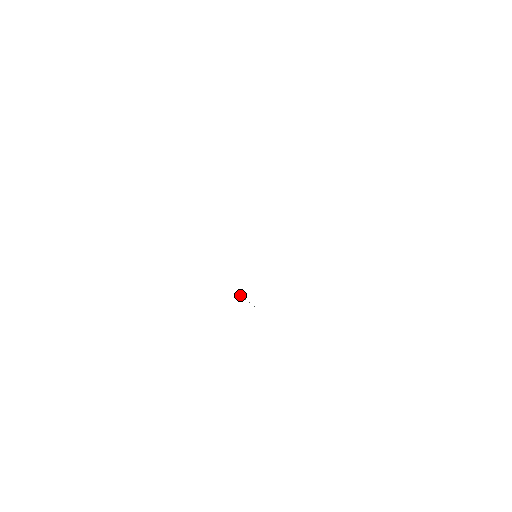
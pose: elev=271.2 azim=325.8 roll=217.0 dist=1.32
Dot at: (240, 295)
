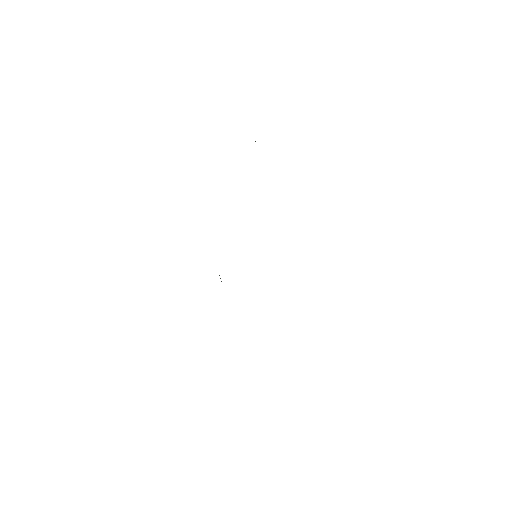
Dot at: occluded
